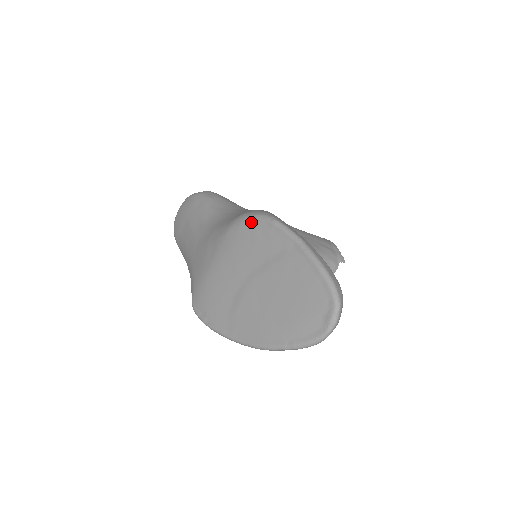
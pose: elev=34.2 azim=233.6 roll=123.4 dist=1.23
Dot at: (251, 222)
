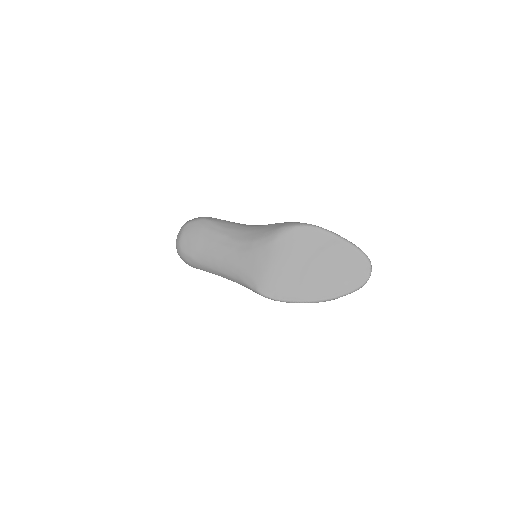
Dot at: (297, 230)
